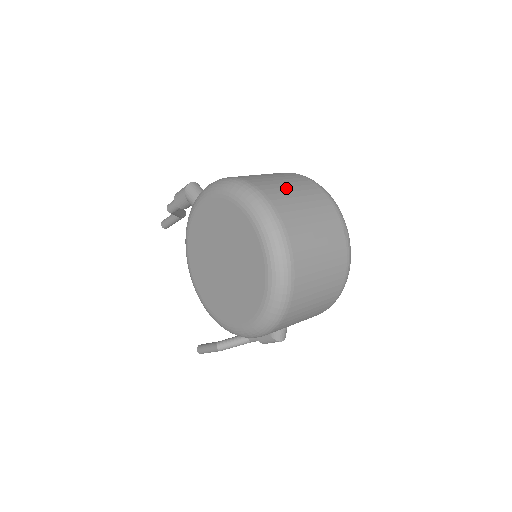
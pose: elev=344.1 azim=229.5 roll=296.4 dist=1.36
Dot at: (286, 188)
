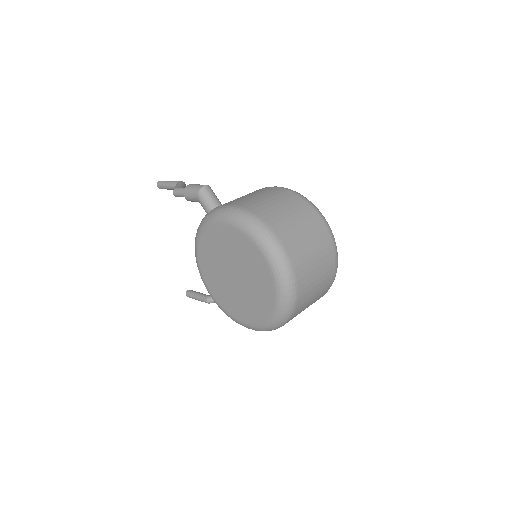
Dot at: (297, 228)
